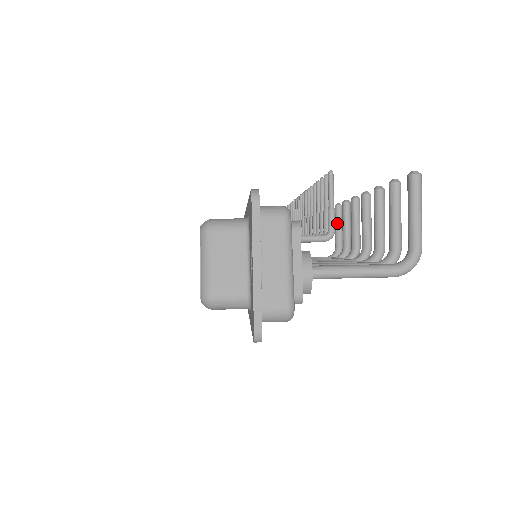
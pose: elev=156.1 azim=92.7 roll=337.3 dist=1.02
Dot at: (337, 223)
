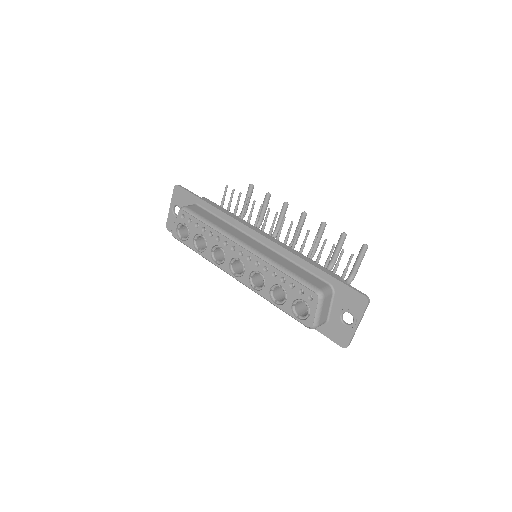
Dot at: (249, 198)
